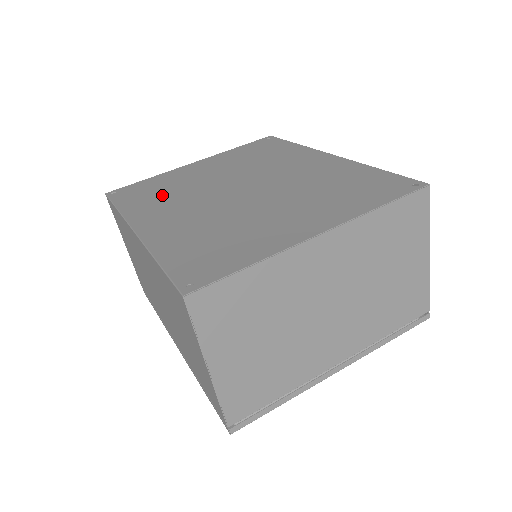
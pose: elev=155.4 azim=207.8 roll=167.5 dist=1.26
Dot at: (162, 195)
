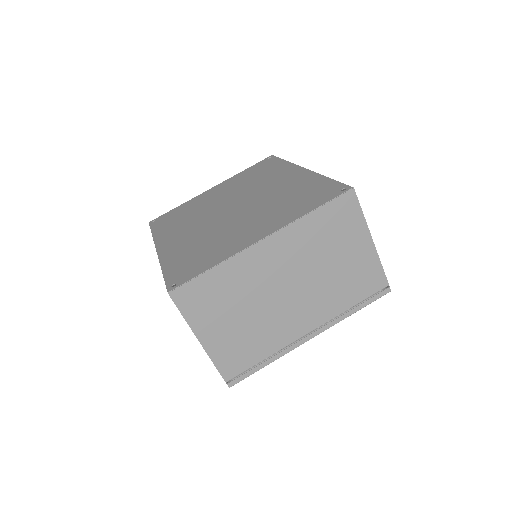
Dot at: (182, 219)
